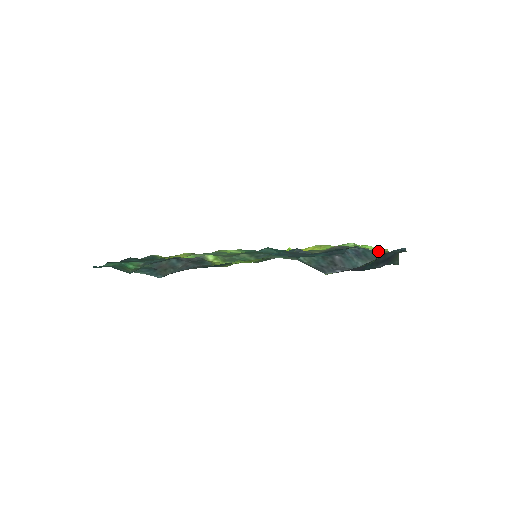
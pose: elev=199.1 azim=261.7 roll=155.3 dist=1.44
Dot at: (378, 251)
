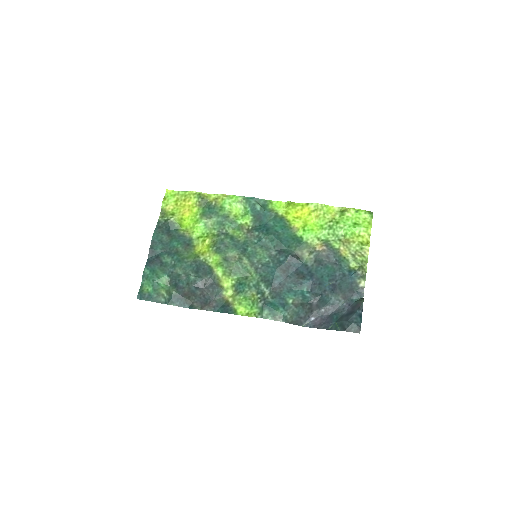
Dot at: (354, 275)
